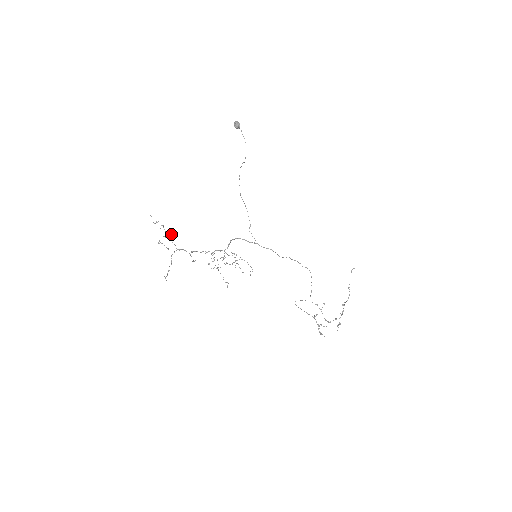
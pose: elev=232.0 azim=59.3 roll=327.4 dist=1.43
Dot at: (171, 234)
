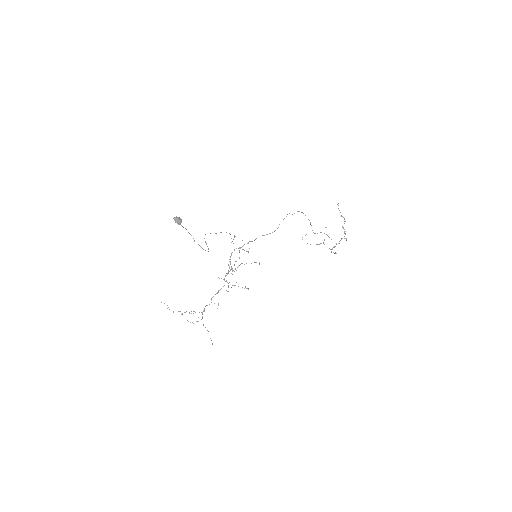
Dot at: occluded
